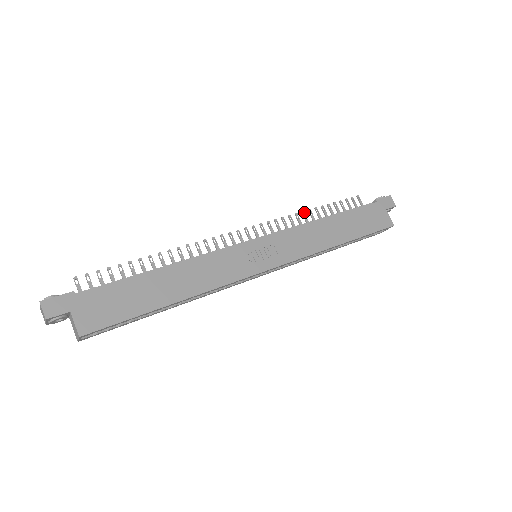
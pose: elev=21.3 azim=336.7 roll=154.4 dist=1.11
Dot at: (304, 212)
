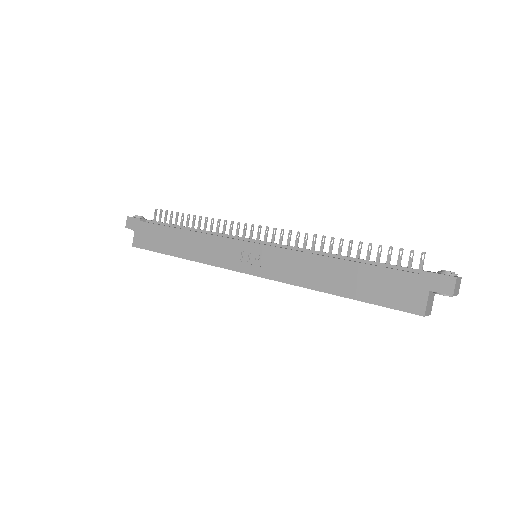
Dot at: (333, 239)
